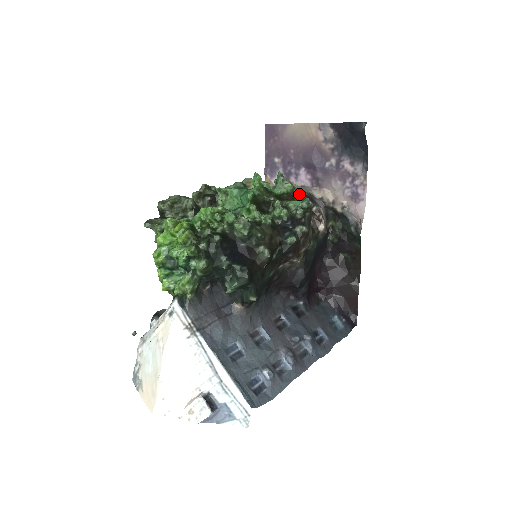
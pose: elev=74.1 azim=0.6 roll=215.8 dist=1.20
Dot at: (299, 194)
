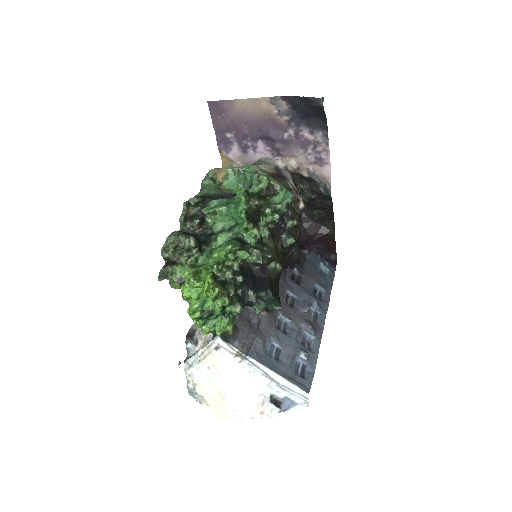
Dot at: (276, 185)
